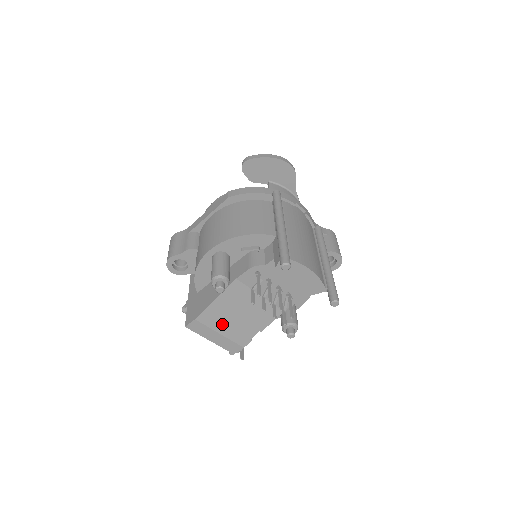
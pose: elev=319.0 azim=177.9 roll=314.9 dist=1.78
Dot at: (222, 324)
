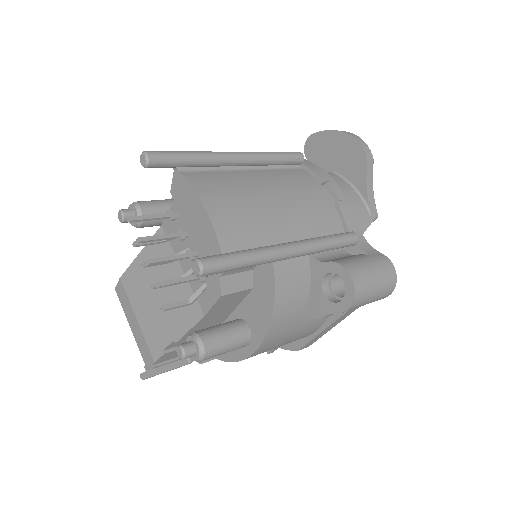
Dot at: (141, 301)
